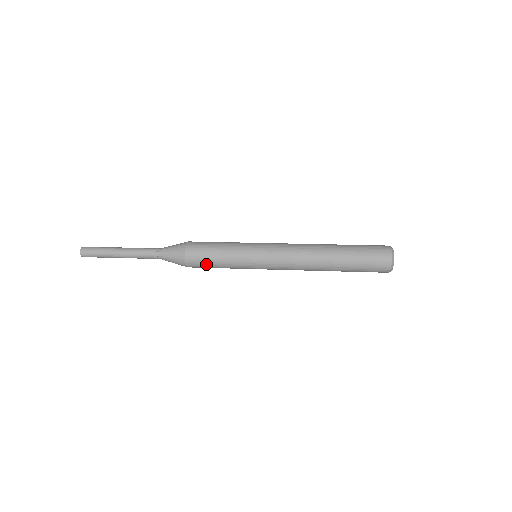
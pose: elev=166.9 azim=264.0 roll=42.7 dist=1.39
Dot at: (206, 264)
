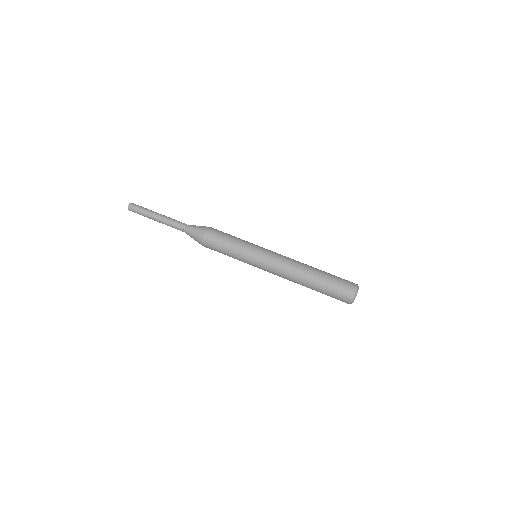
Dot at: occluded
